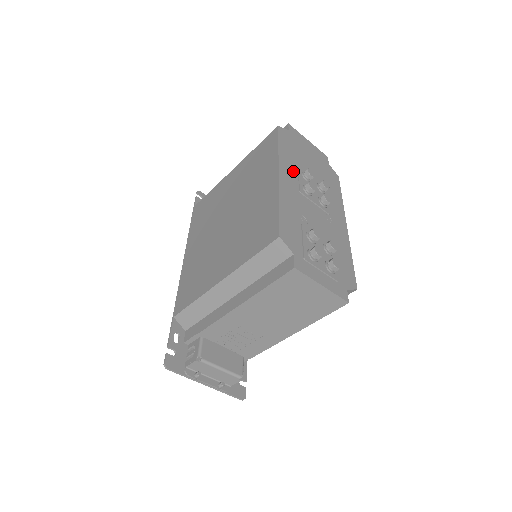
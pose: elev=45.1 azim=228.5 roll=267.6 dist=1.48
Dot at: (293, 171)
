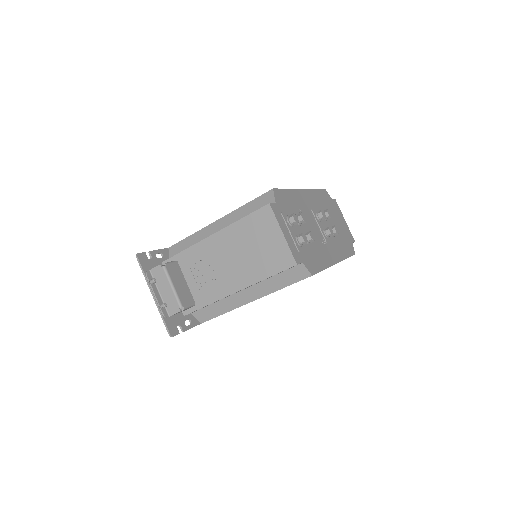
Dot at: (316, 203)
